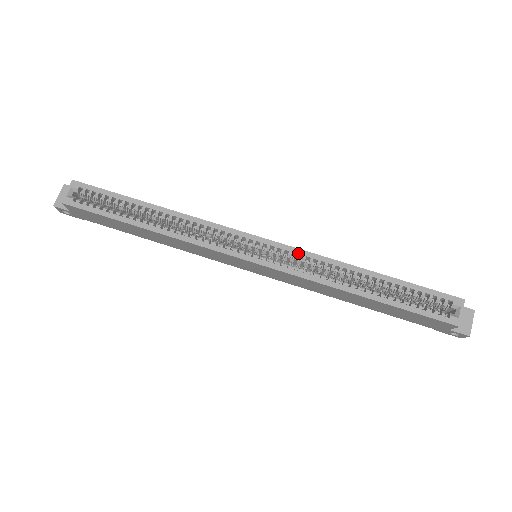
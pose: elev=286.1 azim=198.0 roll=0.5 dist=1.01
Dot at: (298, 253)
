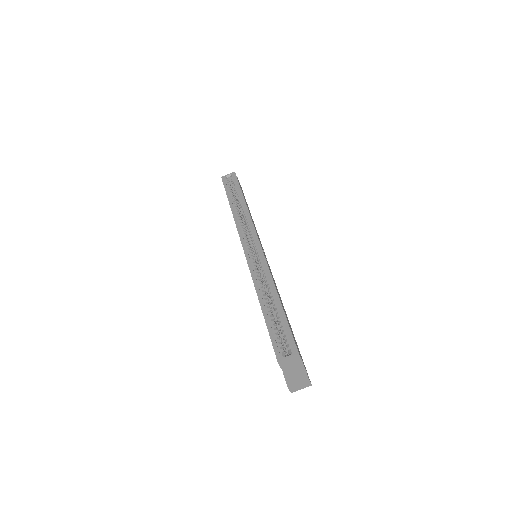
Dot at: (263, 262)
